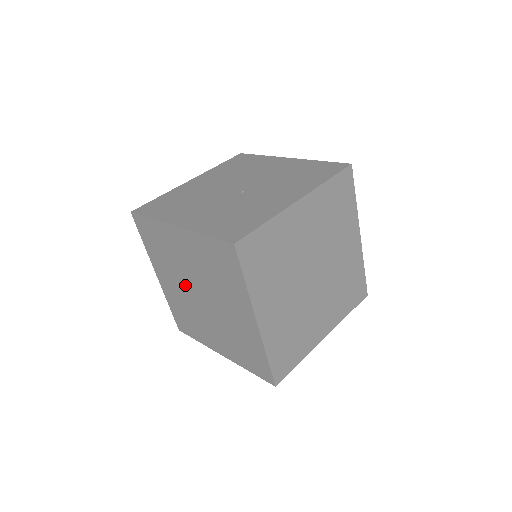
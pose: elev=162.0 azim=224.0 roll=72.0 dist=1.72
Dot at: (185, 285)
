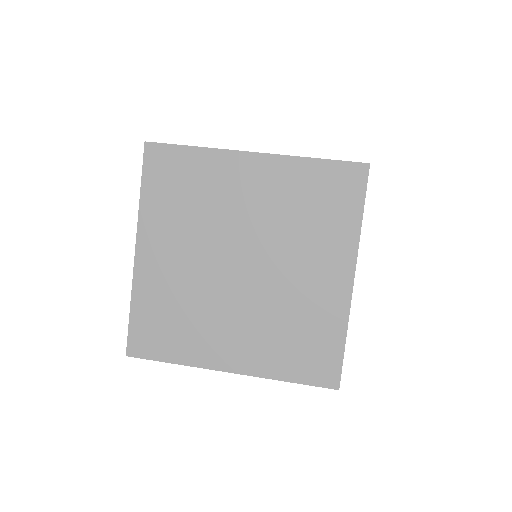
Dot at: (211, 252)
